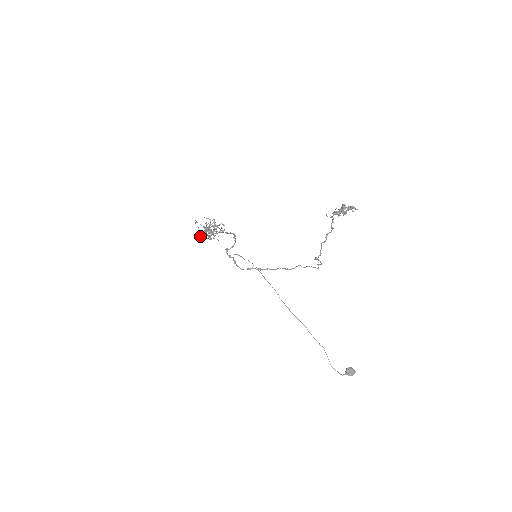
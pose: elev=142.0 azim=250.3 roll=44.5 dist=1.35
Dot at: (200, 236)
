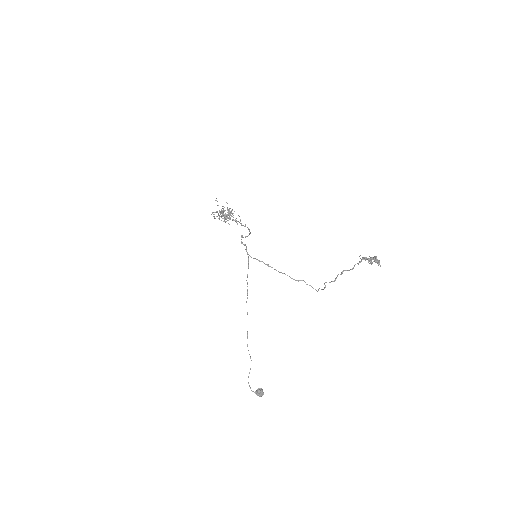
Dot at: (212, 213)
